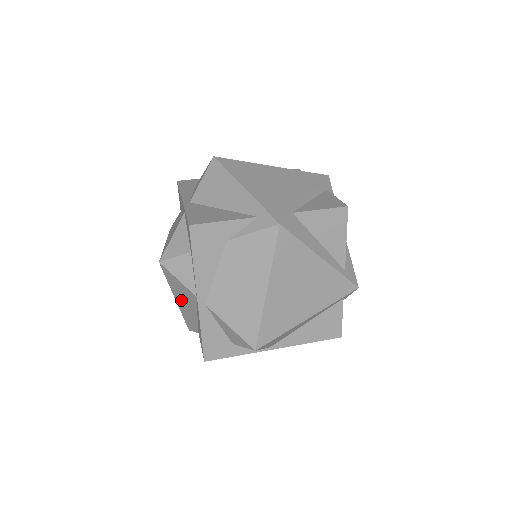
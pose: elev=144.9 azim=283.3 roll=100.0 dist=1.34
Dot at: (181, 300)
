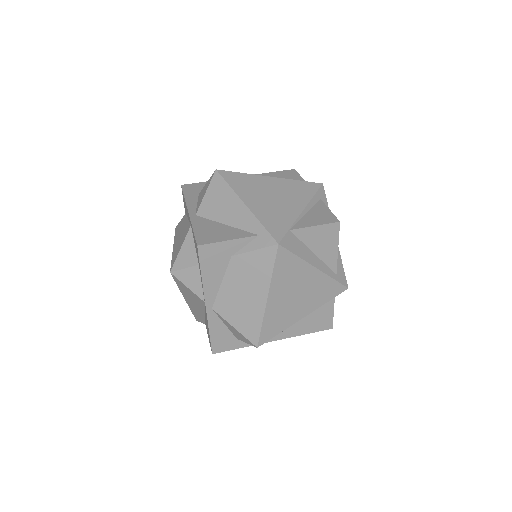
Dot at: (190, 300)
